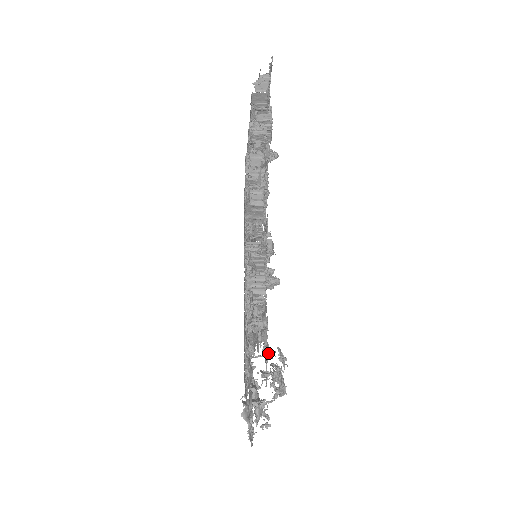
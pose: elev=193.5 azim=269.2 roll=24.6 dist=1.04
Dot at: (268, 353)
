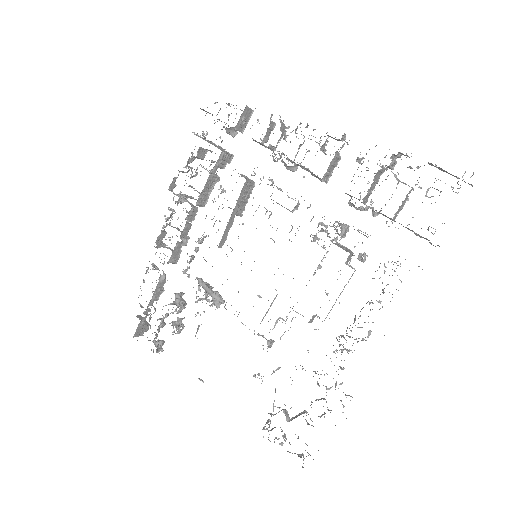
Dot at: occluded
